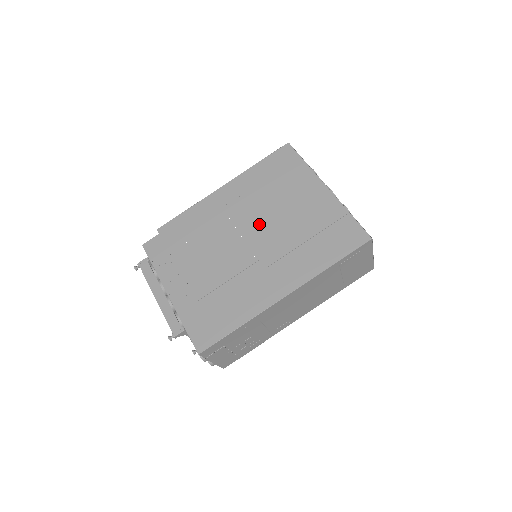
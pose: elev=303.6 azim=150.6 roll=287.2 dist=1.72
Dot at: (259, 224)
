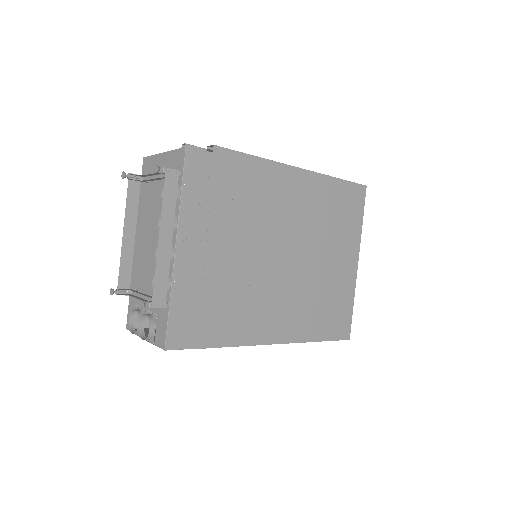
Dot at: (300, 249)
